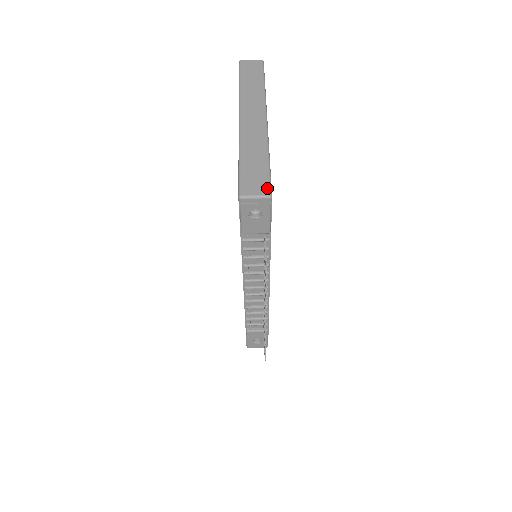
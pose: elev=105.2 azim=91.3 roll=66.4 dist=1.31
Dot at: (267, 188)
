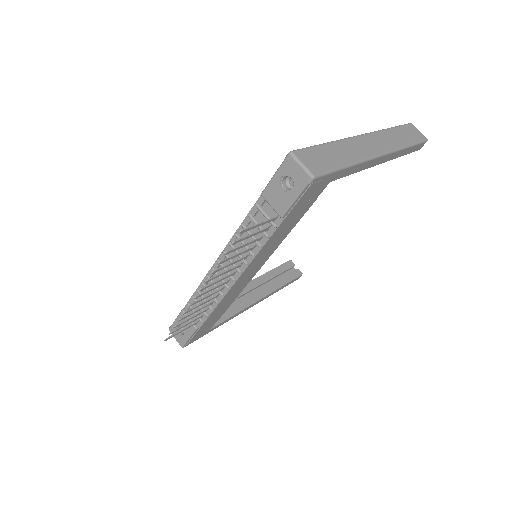
Dot at: (319, 171)
